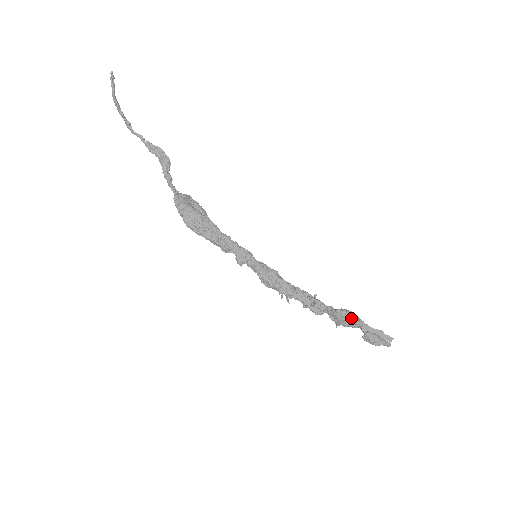
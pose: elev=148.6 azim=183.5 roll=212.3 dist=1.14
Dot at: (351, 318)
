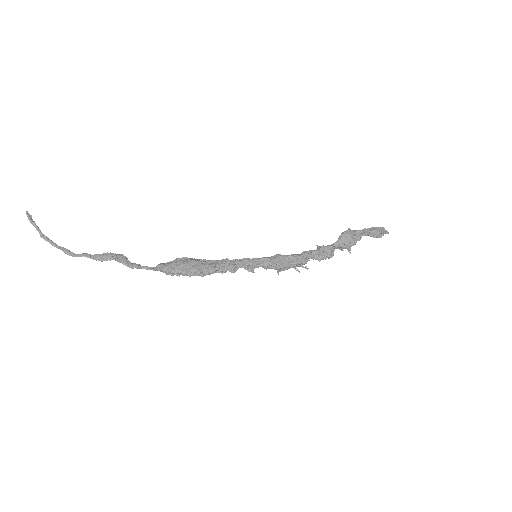
Dot at: (353, 233)
